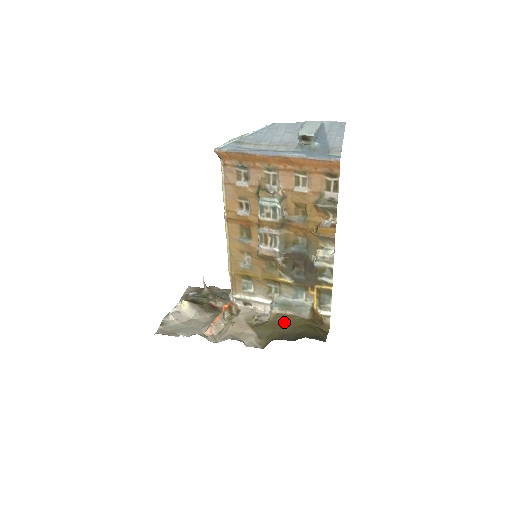
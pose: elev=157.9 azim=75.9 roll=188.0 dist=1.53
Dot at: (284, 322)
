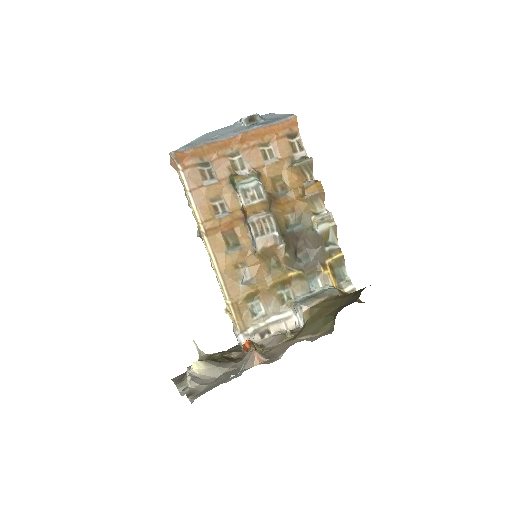
Dot at: (326, 306)
